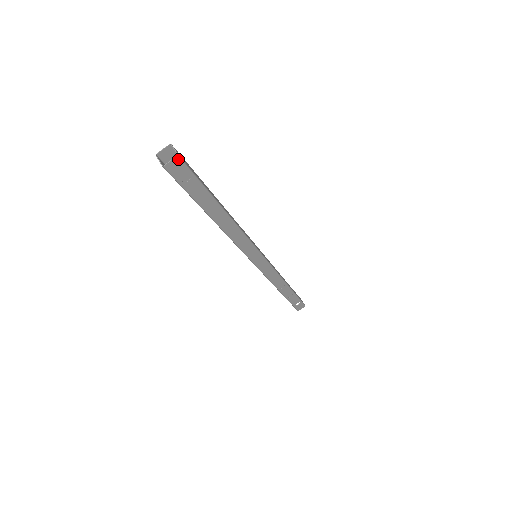
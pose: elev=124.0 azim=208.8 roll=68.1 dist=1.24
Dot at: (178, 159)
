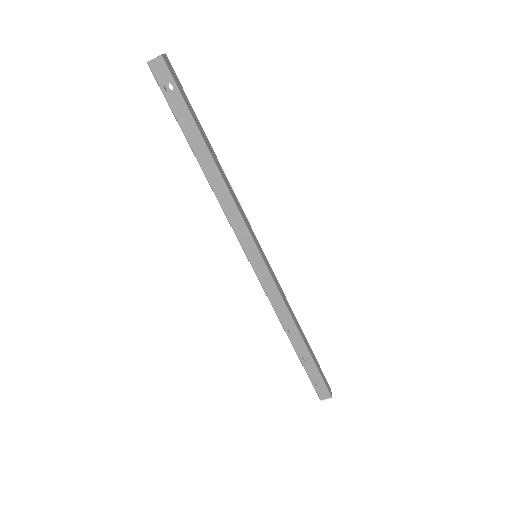
Dot at: (161, 59)
